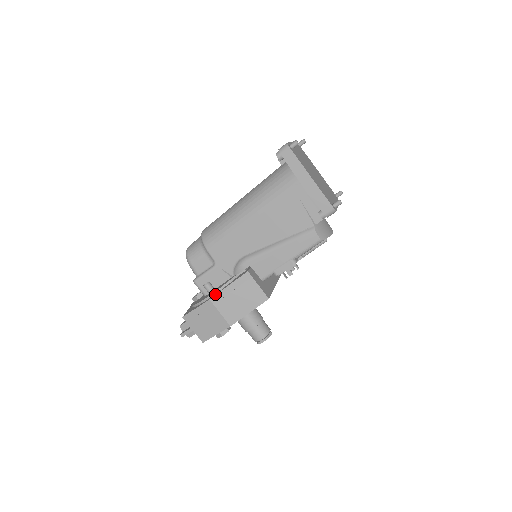
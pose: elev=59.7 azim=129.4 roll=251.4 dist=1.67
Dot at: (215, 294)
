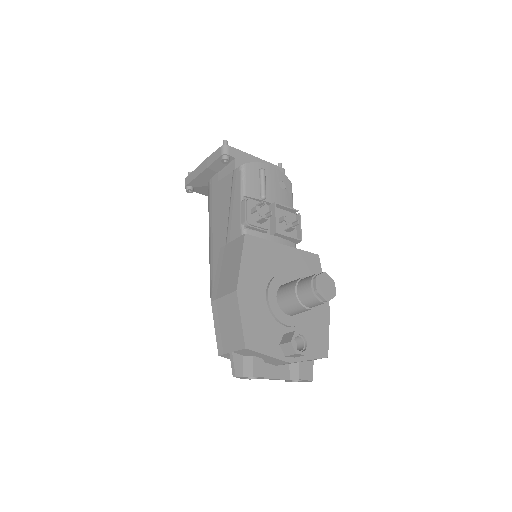
Dot at: occluded
